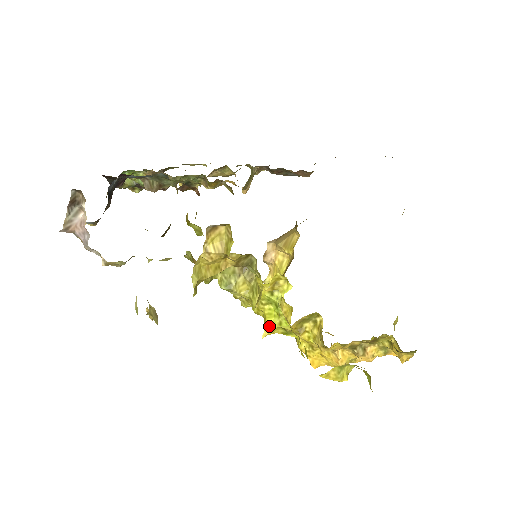
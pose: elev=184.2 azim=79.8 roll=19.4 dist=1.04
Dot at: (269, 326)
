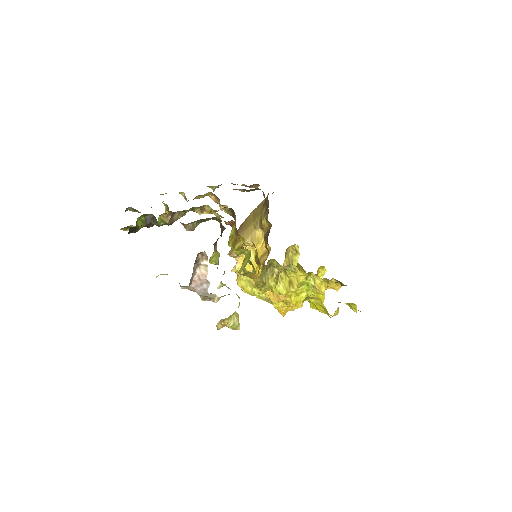
Dot at: (301, 300)
